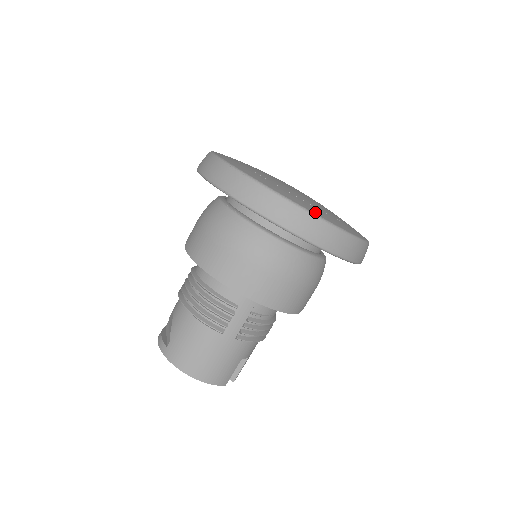
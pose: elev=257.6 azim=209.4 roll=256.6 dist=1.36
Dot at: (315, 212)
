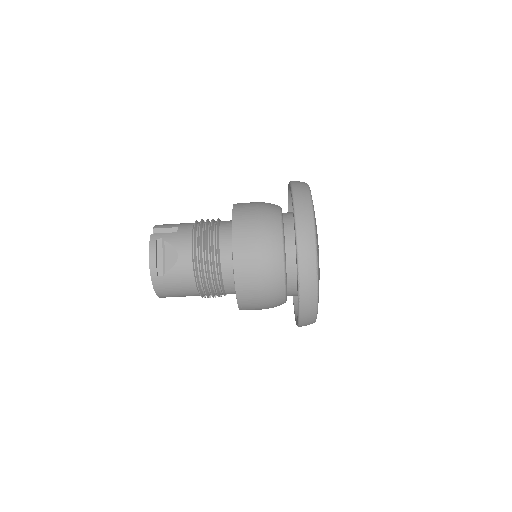
Dot at: occluded
